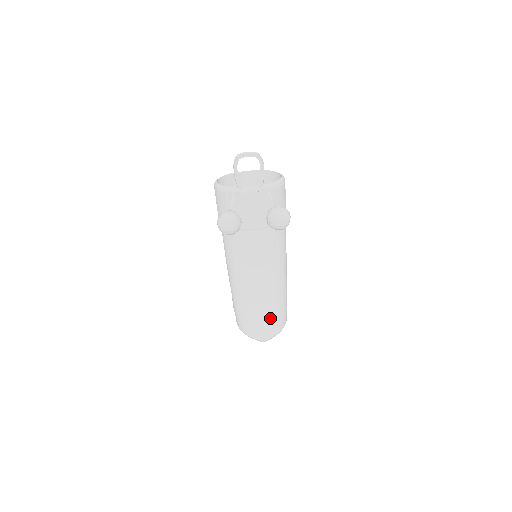
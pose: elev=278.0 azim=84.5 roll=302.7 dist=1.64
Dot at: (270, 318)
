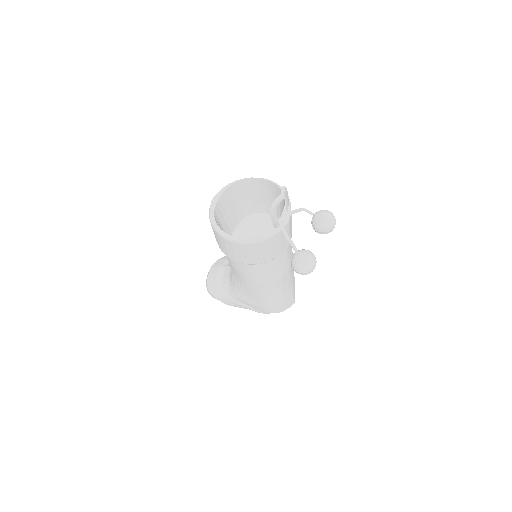
Dot at: (294, 286)
